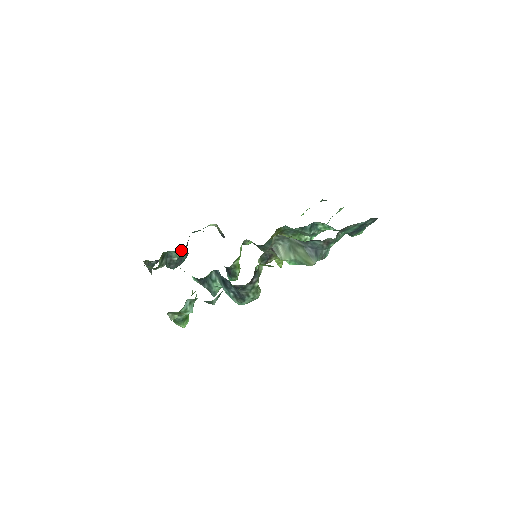
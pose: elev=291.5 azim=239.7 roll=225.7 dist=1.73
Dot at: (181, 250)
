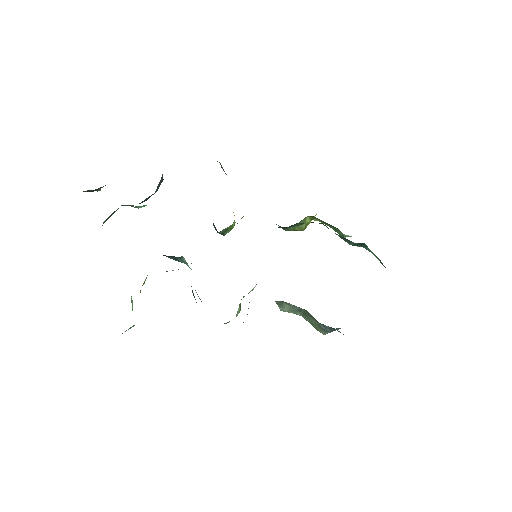
Dot at: (145, 205)
